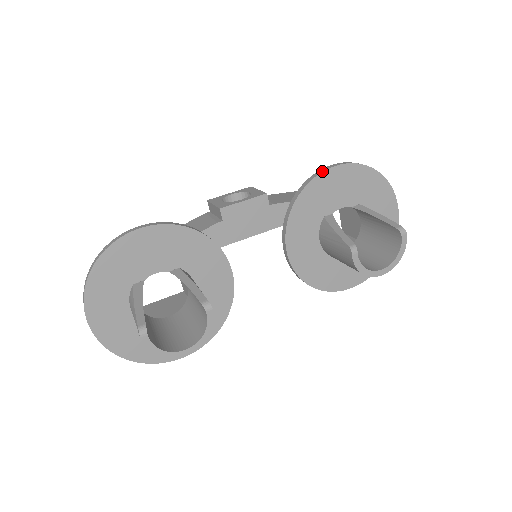
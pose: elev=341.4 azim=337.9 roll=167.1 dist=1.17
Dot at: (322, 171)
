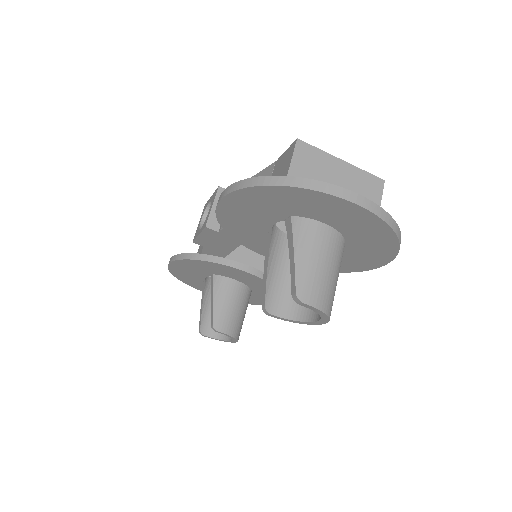
Dot at: occluded
